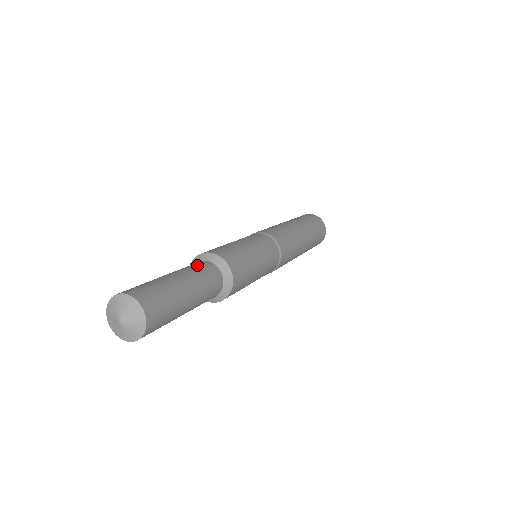
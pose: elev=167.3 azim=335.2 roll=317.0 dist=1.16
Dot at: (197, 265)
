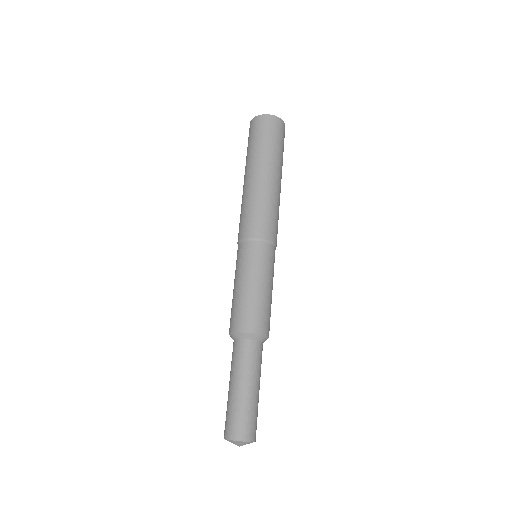
Dot at: (258, 357)
